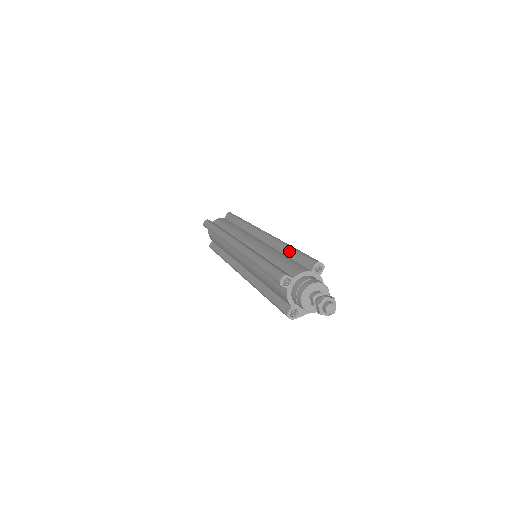
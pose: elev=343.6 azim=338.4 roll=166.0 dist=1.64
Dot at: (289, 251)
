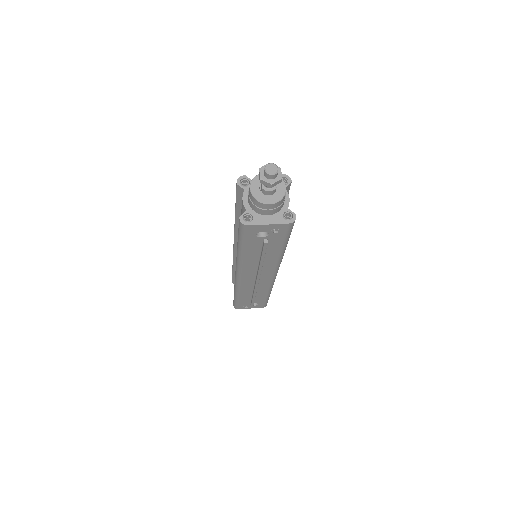
Dot at: occluded
